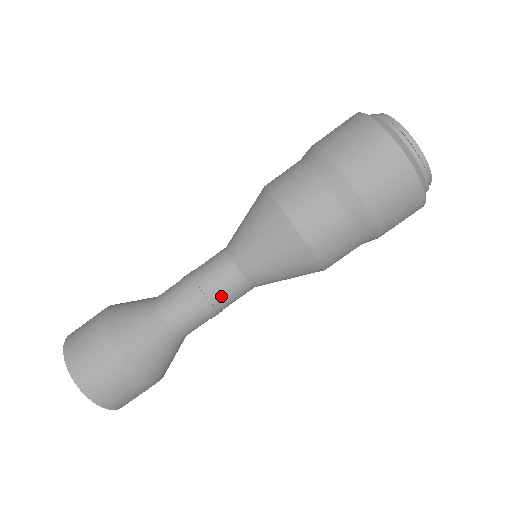
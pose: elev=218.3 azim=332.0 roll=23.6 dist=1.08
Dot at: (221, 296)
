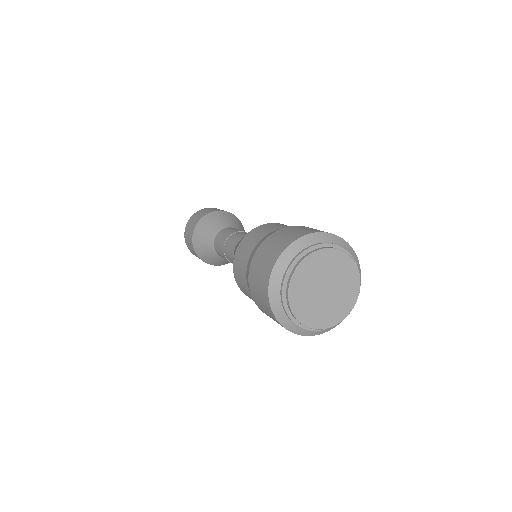
Dot at: occluded
